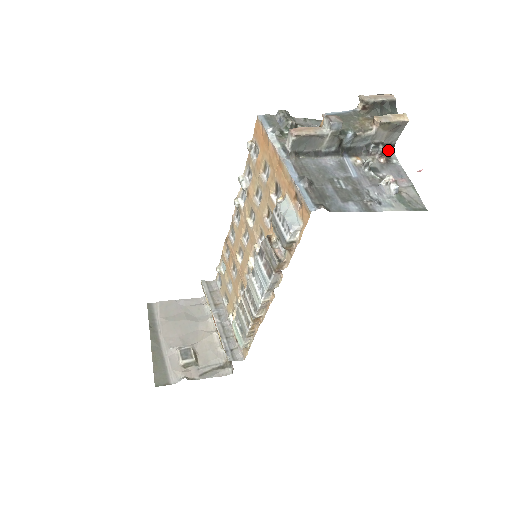
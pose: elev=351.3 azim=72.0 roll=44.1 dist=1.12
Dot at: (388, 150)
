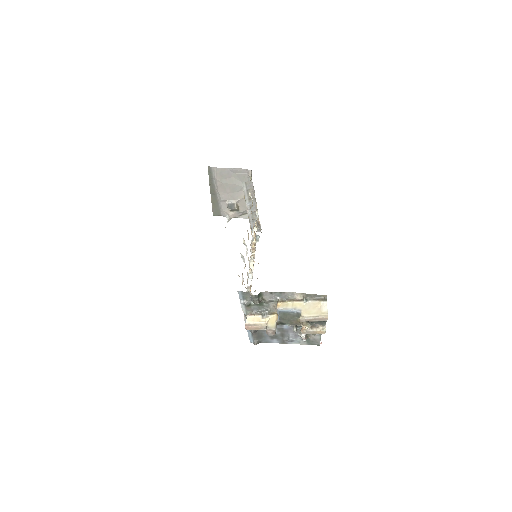
Dot at: occluded
